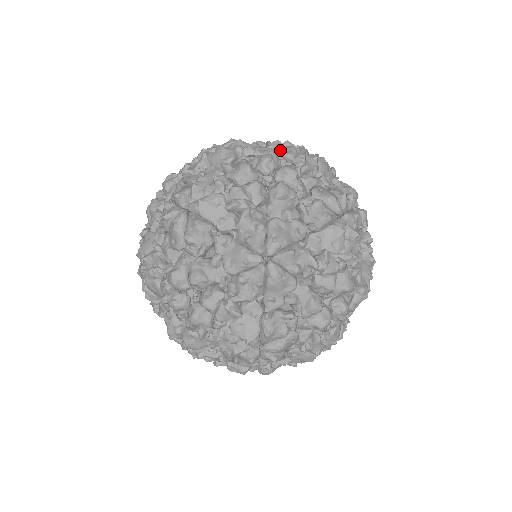
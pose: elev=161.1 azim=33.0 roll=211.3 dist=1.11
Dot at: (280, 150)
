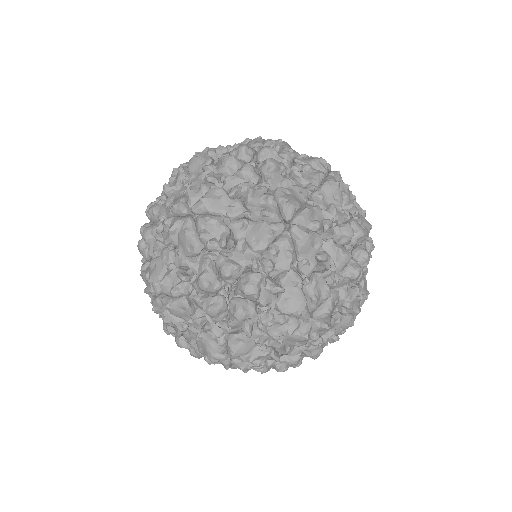
Dot at: occluded
